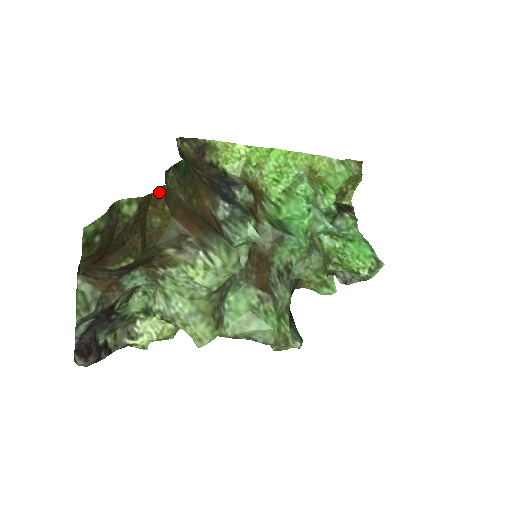
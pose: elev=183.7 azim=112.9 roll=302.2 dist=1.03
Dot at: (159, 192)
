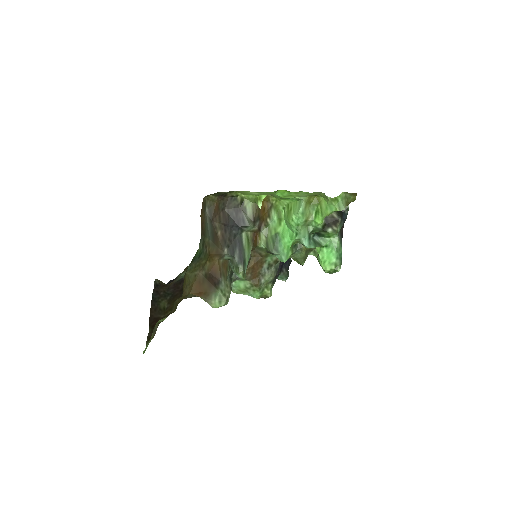
Dot at: occluded
